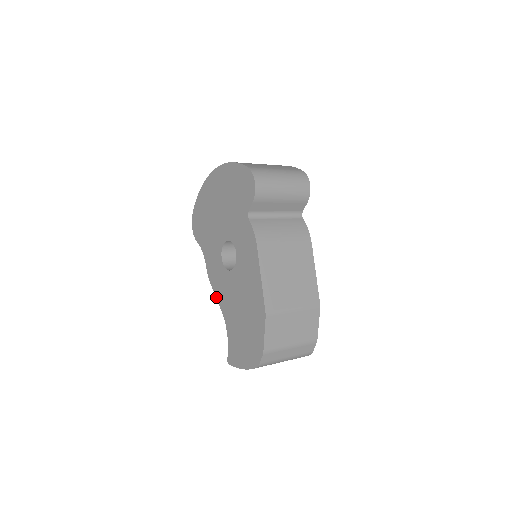
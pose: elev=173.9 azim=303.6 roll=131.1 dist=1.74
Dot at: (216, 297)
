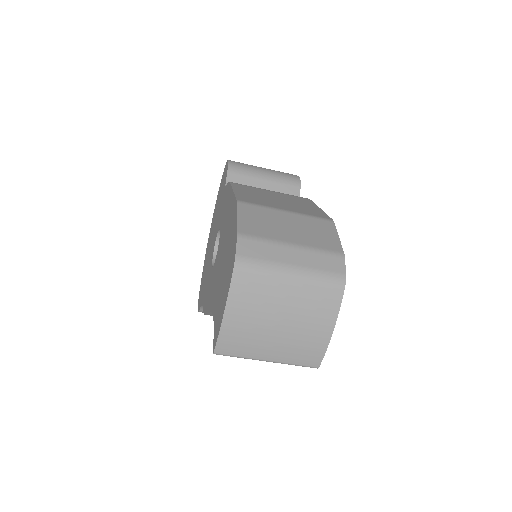
Dot at: (207, 312)
